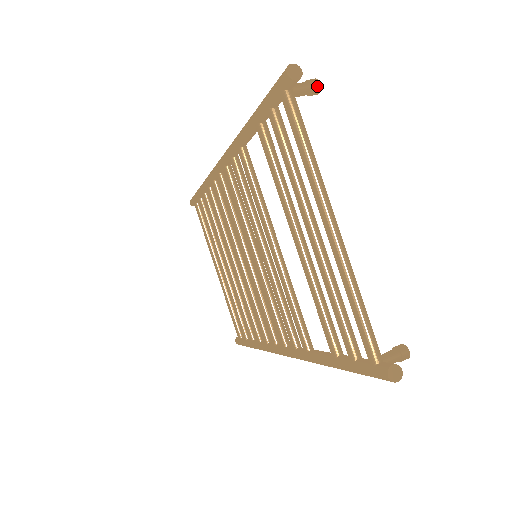
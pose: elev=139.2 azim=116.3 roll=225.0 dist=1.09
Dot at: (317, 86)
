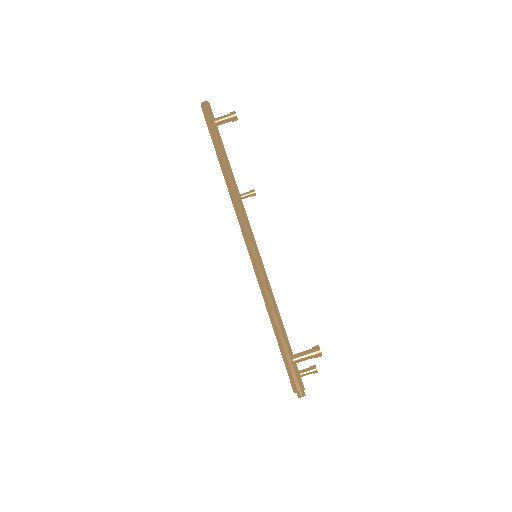
Dot at: occluded
